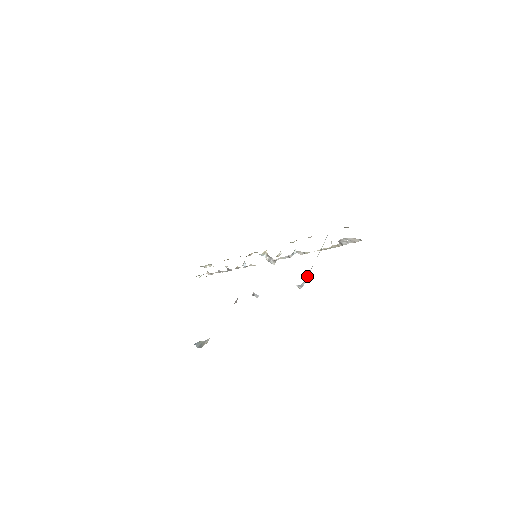
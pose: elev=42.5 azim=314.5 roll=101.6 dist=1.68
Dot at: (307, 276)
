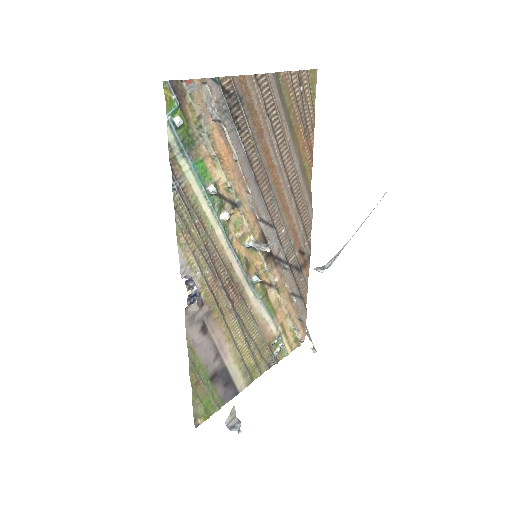
Dot at: (338, 252)
